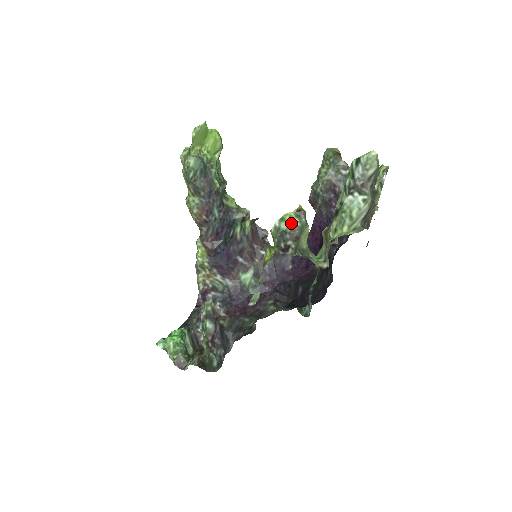
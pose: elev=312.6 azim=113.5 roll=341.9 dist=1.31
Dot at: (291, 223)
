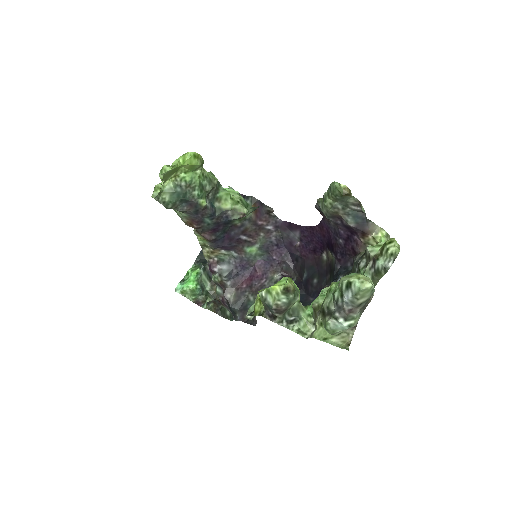
Dot at: (277, 300)
